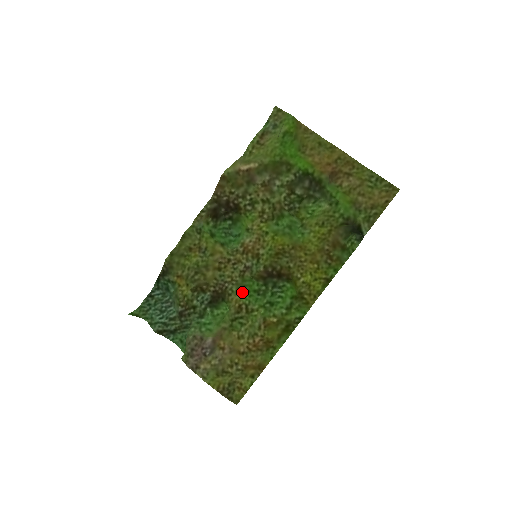
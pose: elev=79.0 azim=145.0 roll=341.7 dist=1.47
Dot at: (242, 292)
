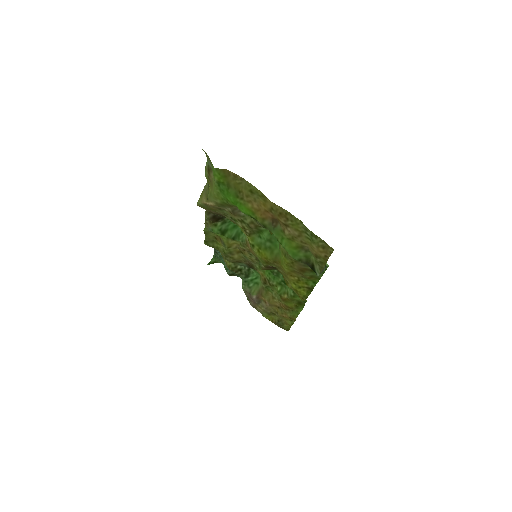
Dot at: occluded
